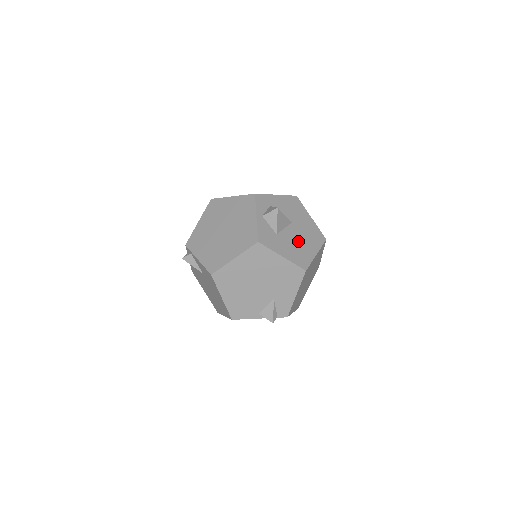
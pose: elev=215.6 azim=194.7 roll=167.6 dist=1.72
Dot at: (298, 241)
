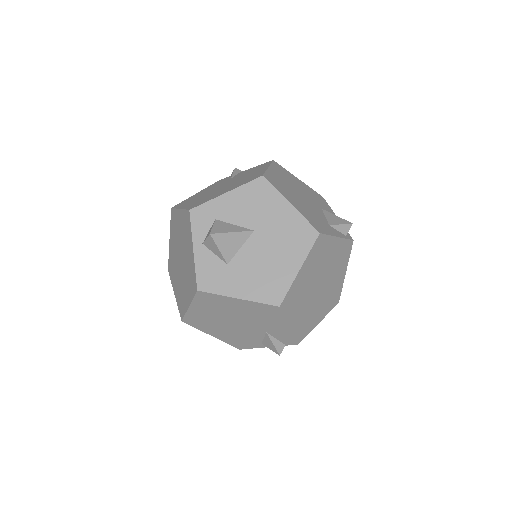
Dot at: (265, 260)
